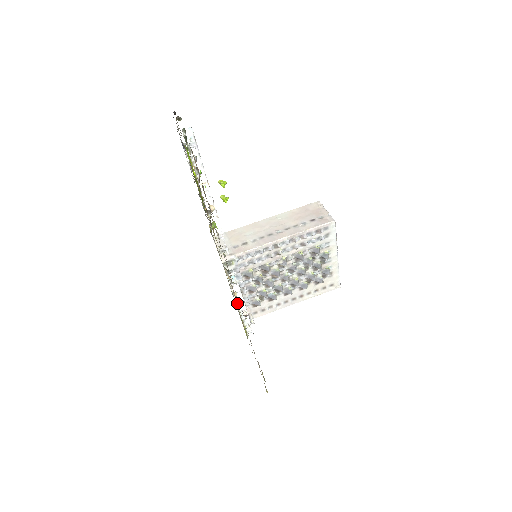
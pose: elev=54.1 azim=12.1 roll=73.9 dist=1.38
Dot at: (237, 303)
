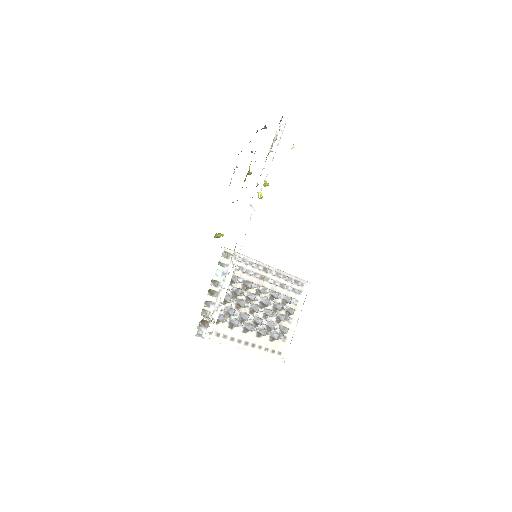
Dot at: (223, 284)
